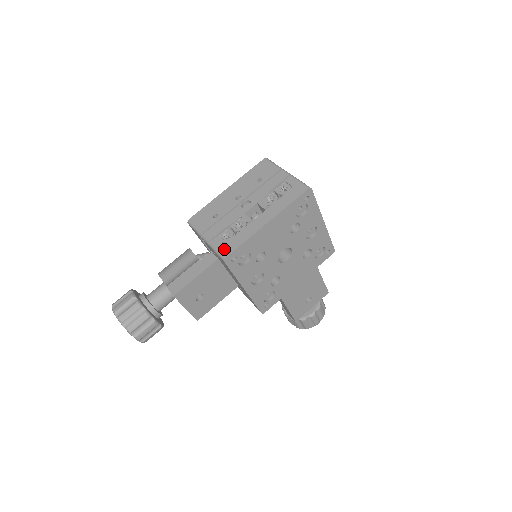
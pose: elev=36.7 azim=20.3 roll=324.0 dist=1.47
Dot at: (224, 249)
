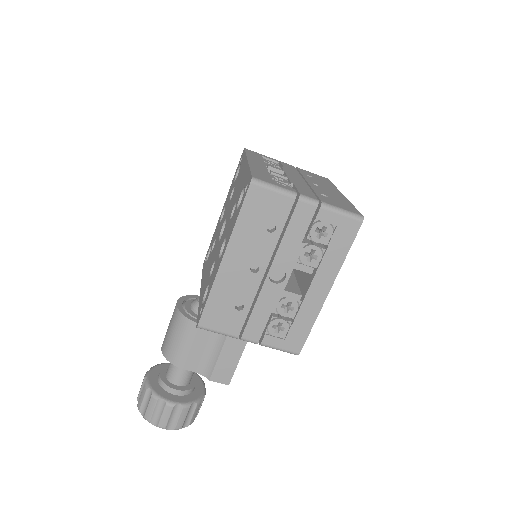
Dot at: (290, 346)
